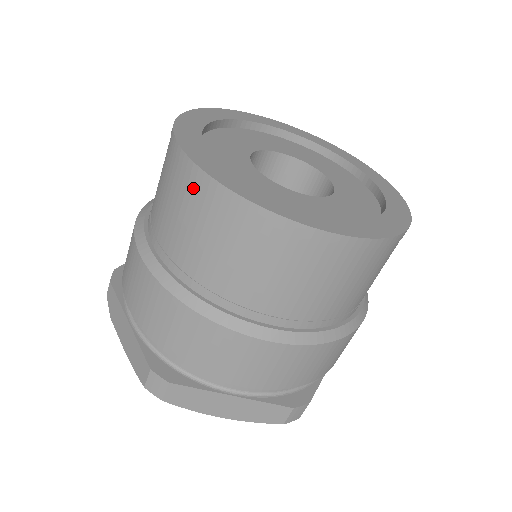
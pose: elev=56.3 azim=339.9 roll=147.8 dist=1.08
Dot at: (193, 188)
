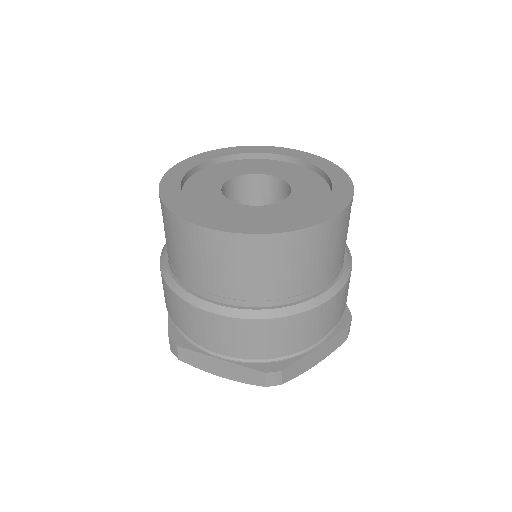
Dot at: (162, 211)
